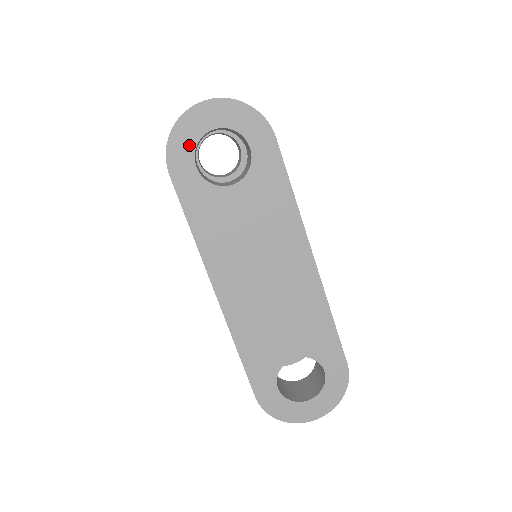
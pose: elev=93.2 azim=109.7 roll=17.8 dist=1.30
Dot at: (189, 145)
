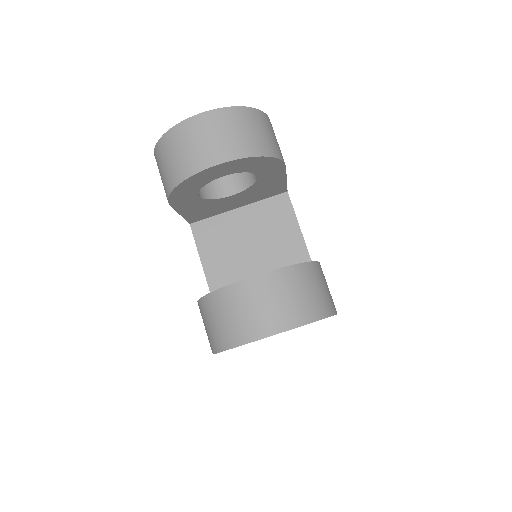
Dot at: occluded
